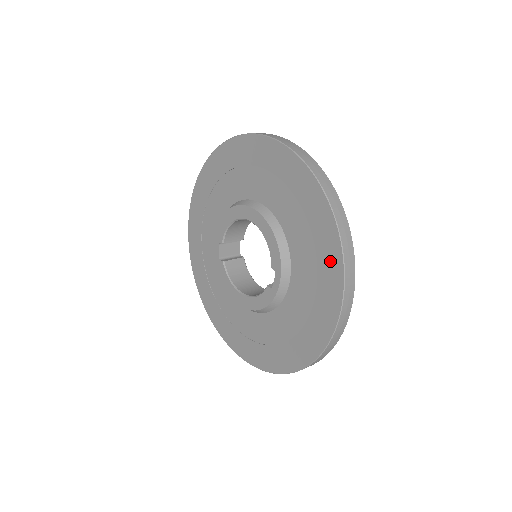
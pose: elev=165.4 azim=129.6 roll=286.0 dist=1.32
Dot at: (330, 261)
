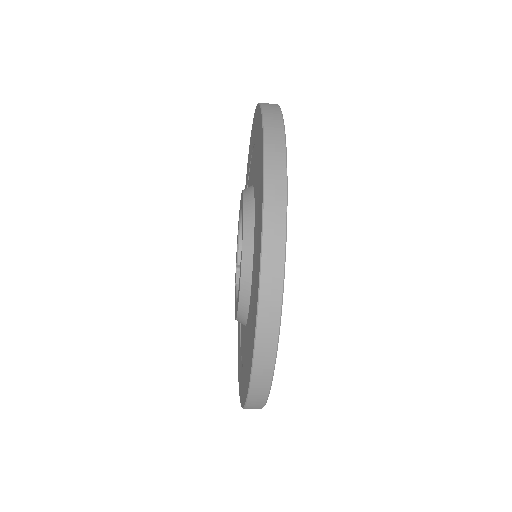
Dot at: (260, 160)
